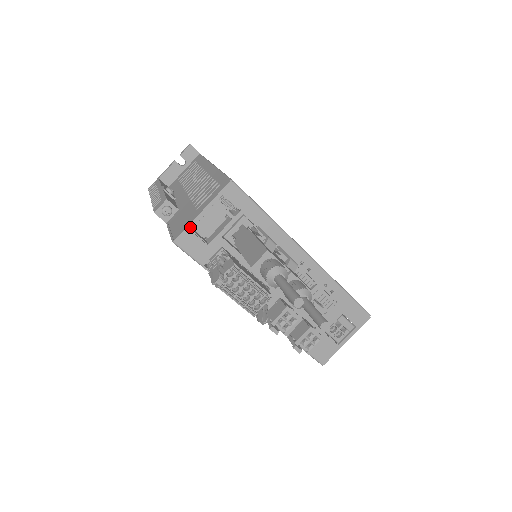
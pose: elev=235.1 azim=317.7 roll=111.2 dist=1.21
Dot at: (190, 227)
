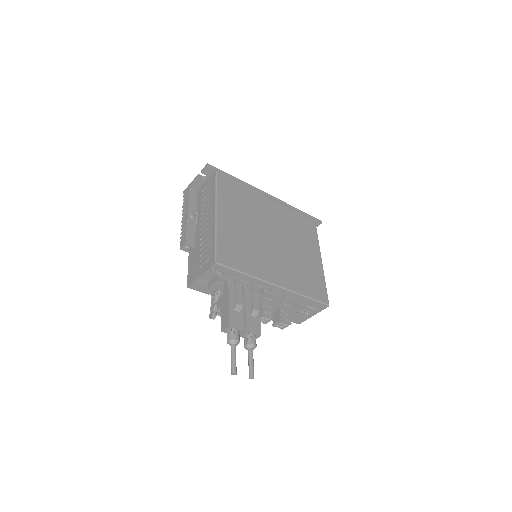
Dot at: (195, 282)
